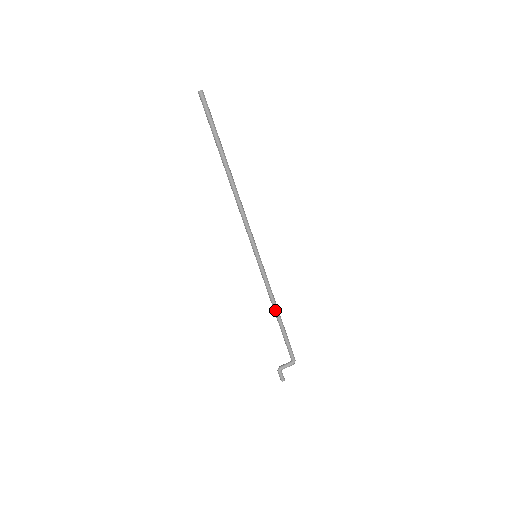
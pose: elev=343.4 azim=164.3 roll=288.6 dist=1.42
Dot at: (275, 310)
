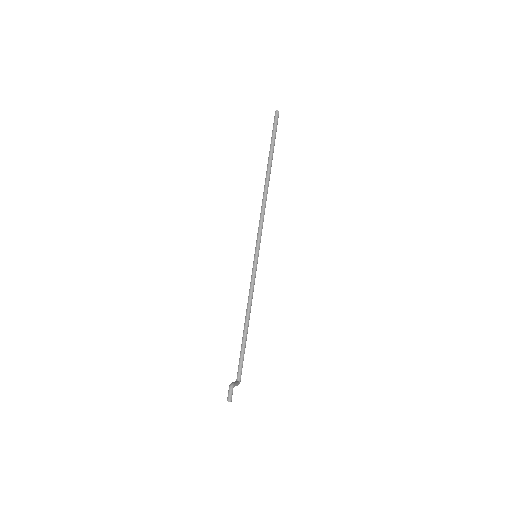
Dot at: (249, 316)
